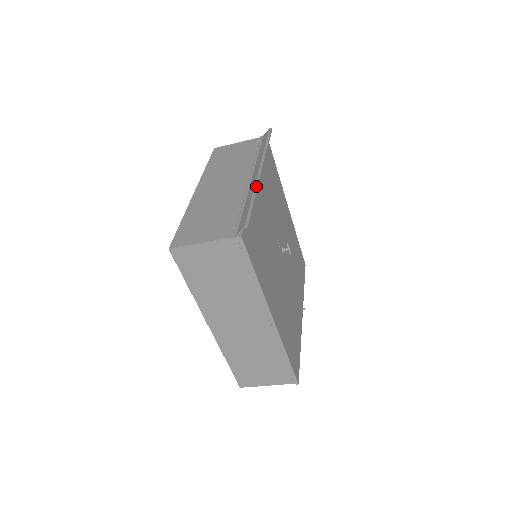
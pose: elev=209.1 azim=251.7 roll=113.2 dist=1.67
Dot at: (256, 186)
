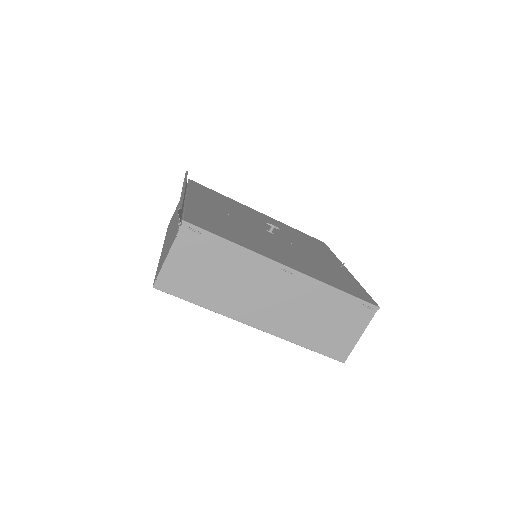
Dot at: (181, 193)
